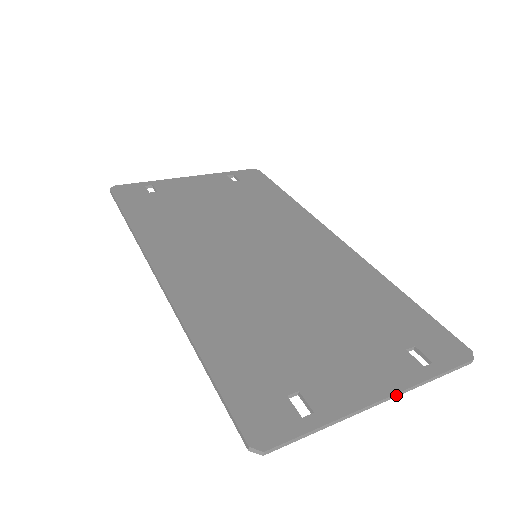
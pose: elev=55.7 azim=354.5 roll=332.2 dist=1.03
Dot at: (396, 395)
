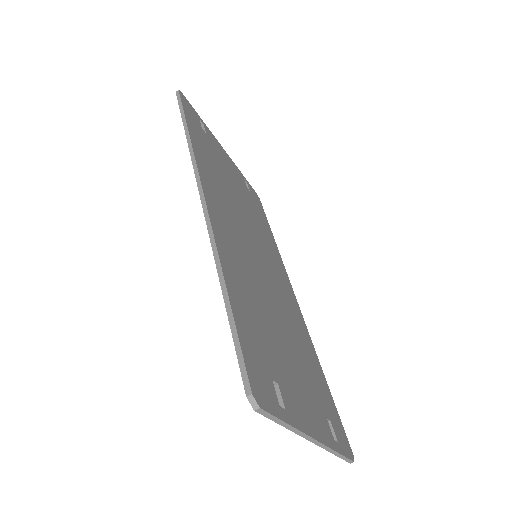
Dot at: (321, 445)
